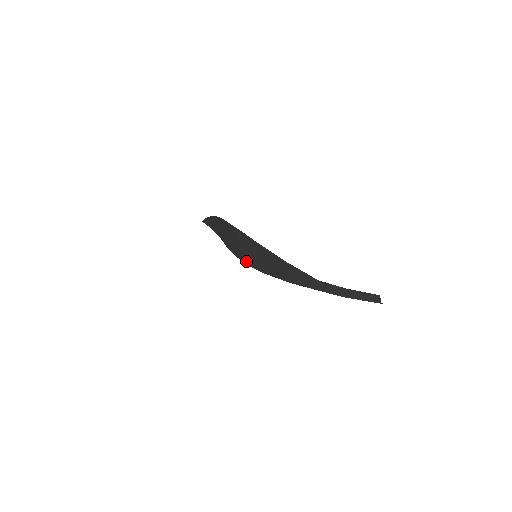
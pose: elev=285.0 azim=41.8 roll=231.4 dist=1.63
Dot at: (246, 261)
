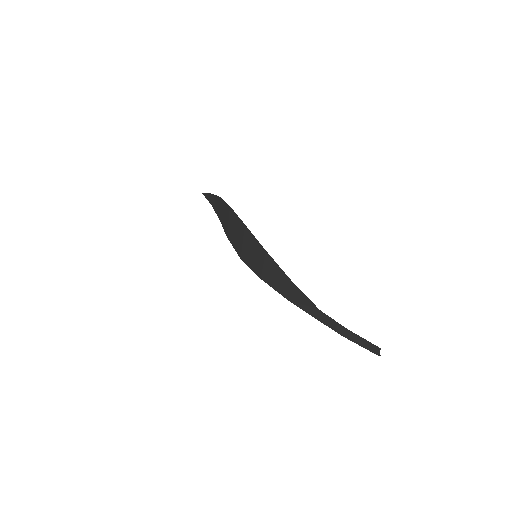
Dot at: (245, 259)
